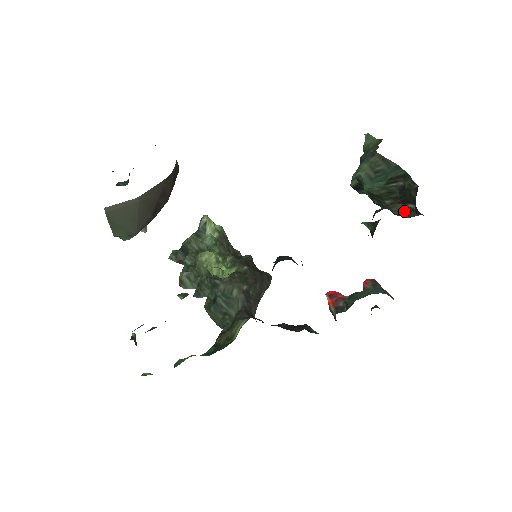
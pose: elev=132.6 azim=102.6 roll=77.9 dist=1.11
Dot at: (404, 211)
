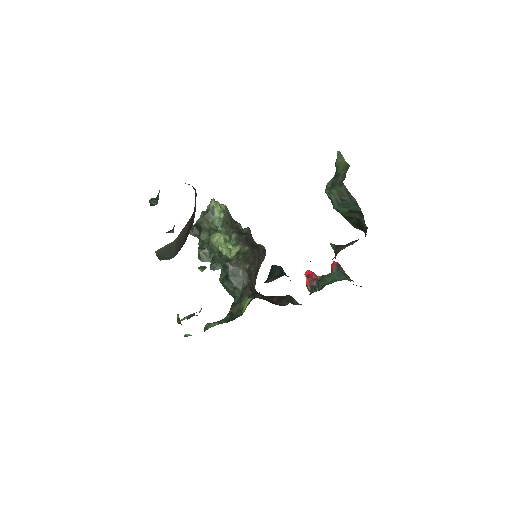
Dot at: occluded
